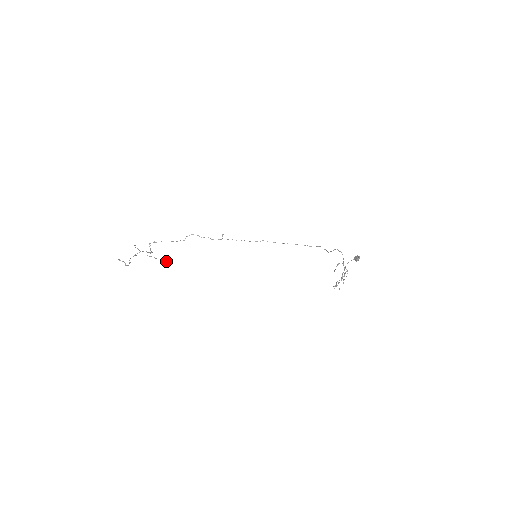
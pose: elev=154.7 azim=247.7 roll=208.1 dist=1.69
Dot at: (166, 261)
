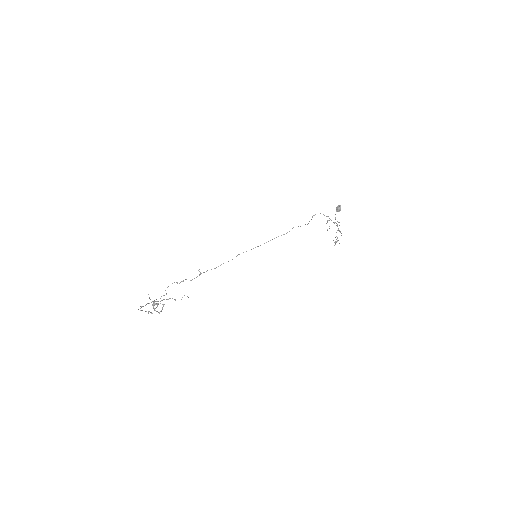
Dot at: (187, 296)
